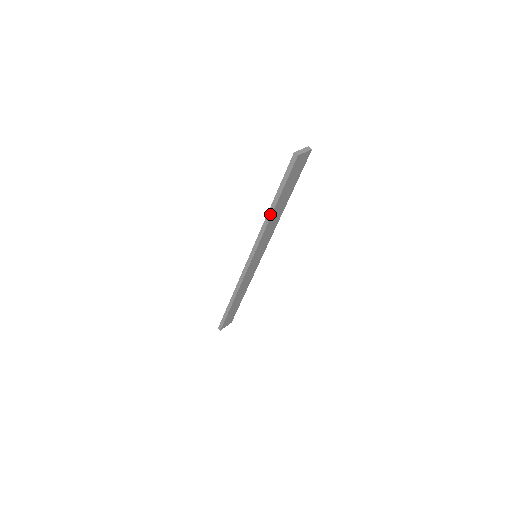
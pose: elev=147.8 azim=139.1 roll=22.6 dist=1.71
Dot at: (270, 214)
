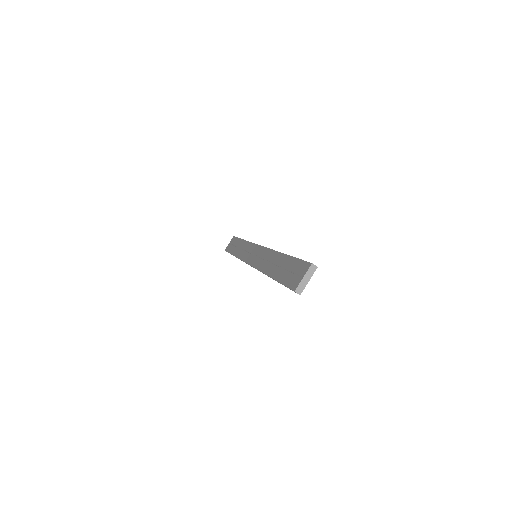
Dot at: occluded
